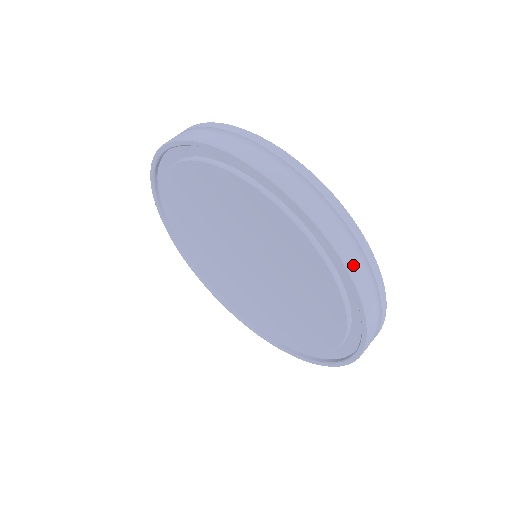
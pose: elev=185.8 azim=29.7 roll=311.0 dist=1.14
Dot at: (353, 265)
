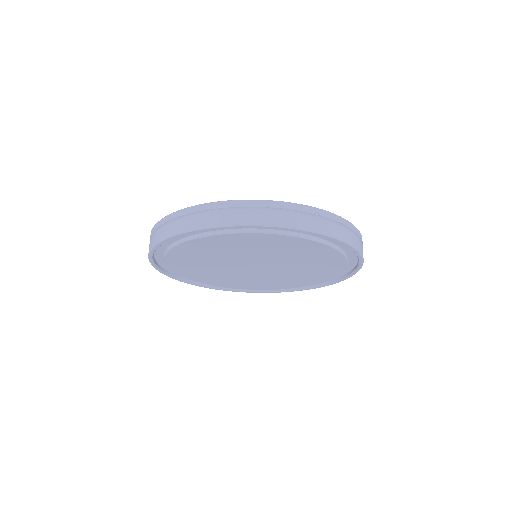
Dot at: occluded
